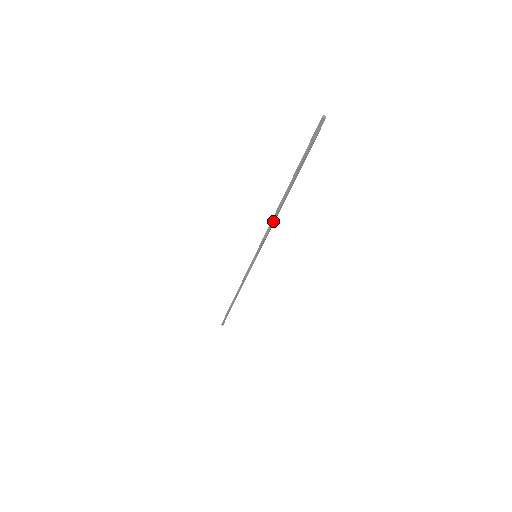
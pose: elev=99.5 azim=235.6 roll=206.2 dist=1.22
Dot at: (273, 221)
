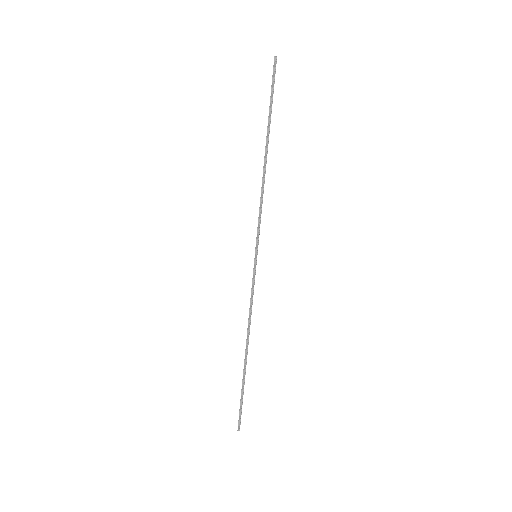
Dot at: (263, 191)
